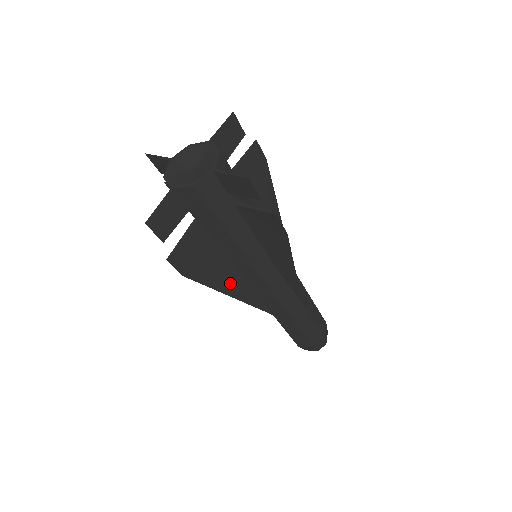
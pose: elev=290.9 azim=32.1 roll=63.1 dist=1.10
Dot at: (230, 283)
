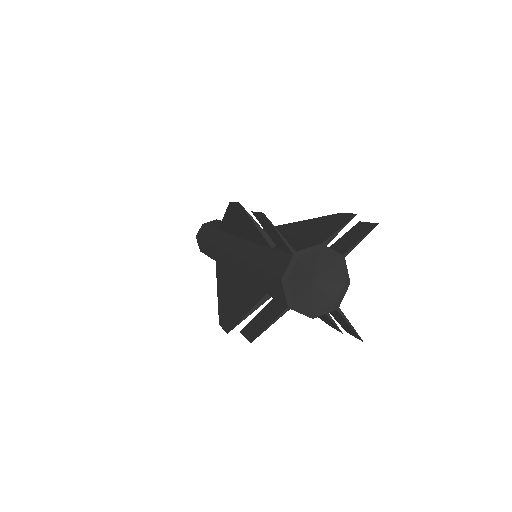
Dot at: occluded
